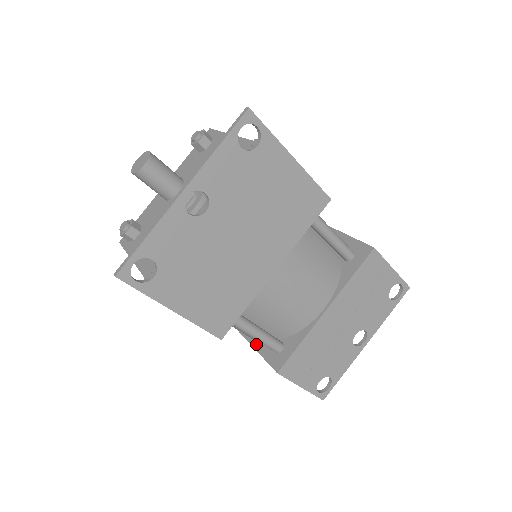
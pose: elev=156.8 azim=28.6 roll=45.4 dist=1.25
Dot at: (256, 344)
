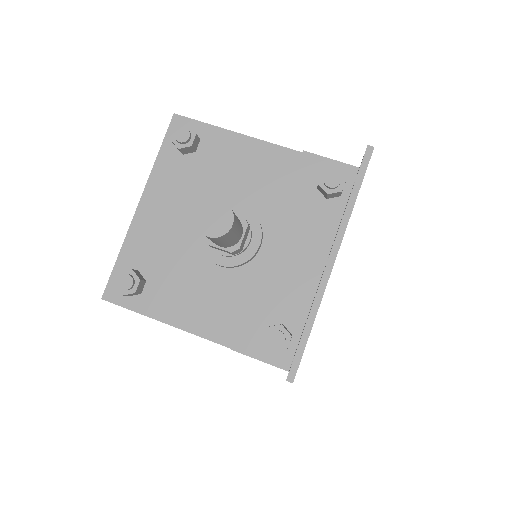
Dot at: occluded
